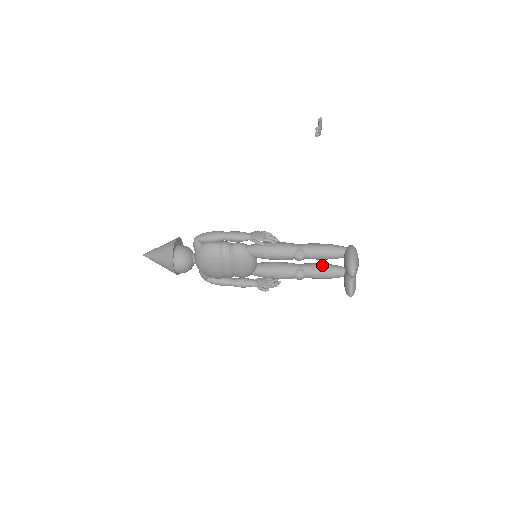
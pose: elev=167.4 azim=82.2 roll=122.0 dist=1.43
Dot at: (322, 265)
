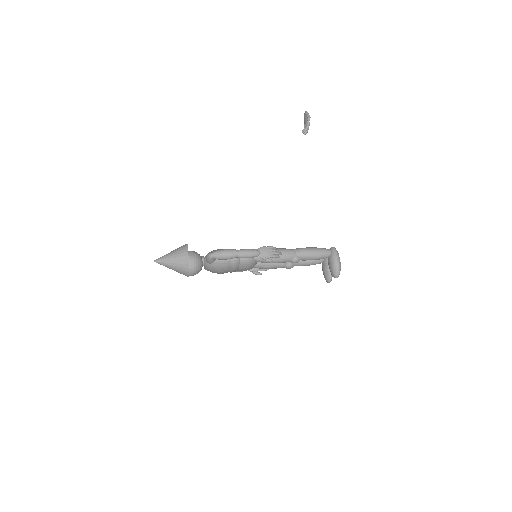
Dot at: occluded
